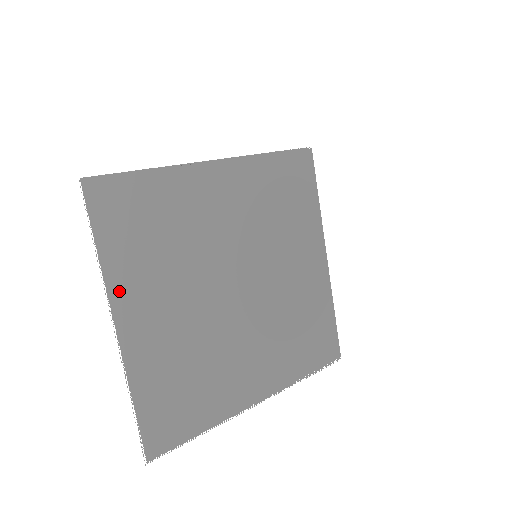
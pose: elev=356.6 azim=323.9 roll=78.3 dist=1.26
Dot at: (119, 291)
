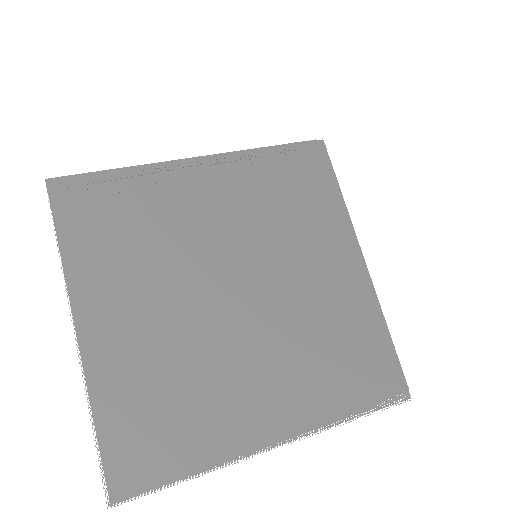
Dot at: (81, 289)
